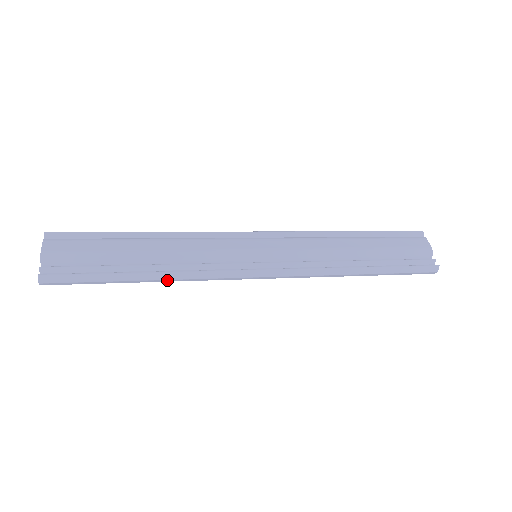
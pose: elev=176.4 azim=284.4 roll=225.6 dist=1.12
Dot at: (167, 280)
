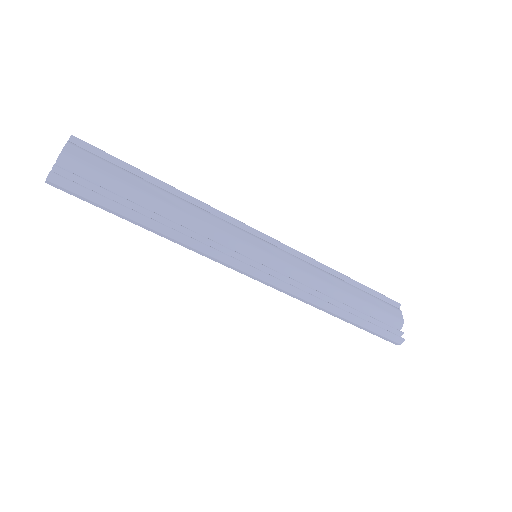
Dot at: (170, 238)
